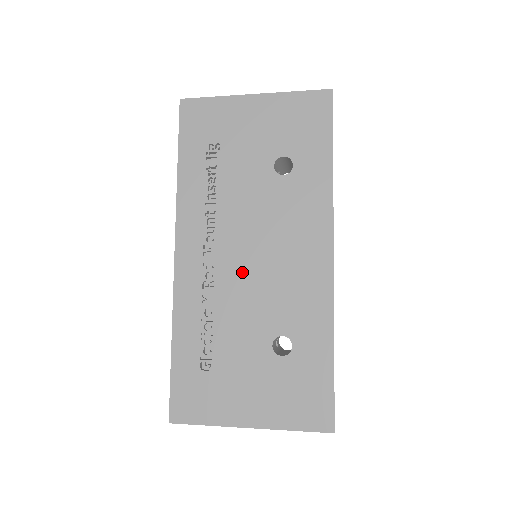
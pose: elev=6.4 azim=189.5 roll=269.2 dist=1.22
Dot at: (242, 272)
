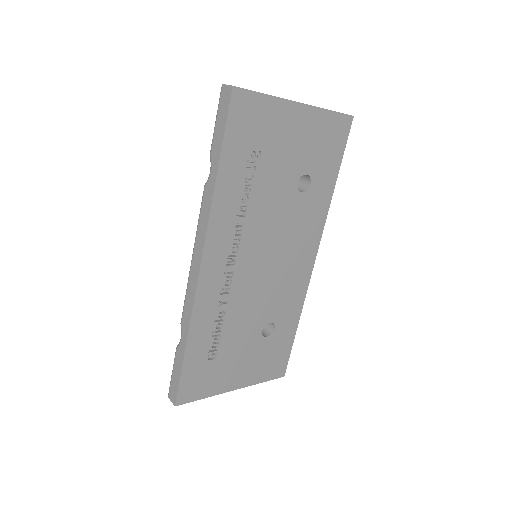
Dot at: (254, 277)
